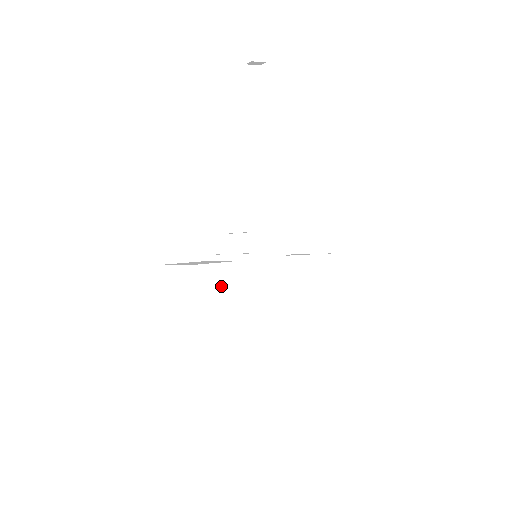
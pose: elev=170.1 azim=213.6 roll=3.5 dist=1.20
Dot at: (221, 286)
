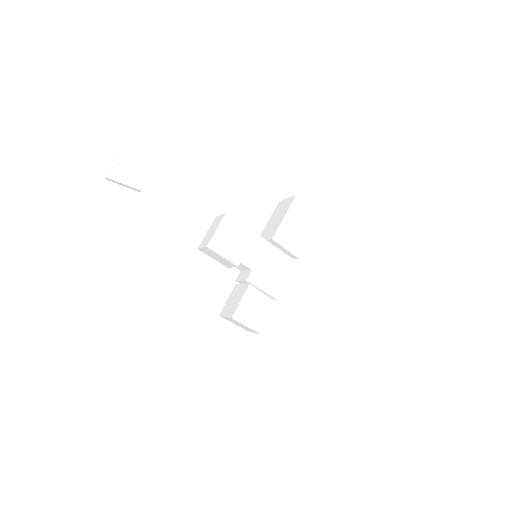
Dot at: (253, 307)
